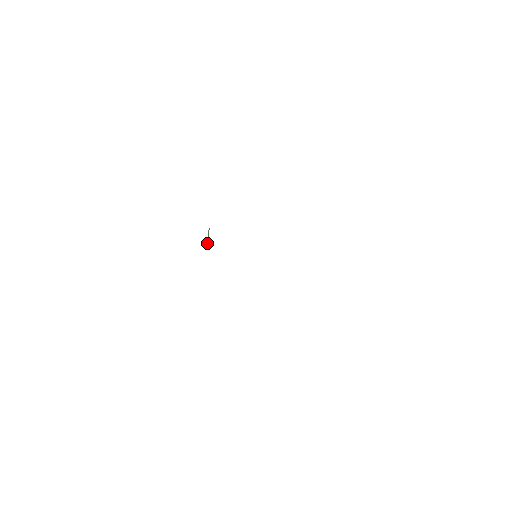
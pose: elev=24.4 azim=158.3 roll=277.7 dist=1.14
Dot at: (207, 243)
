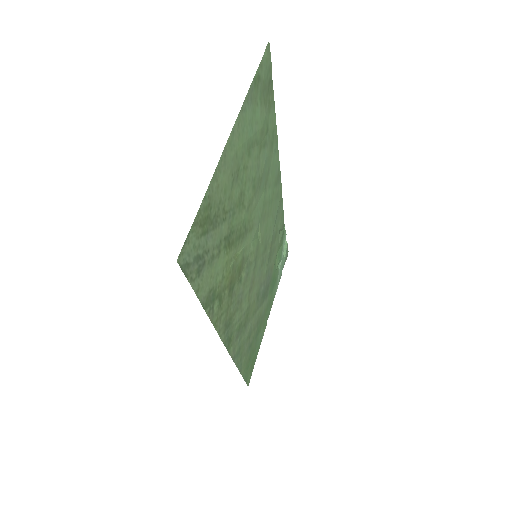
Dot at: (284, 256)
